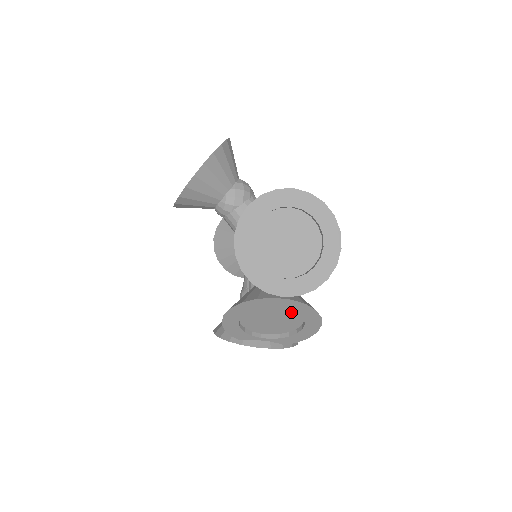
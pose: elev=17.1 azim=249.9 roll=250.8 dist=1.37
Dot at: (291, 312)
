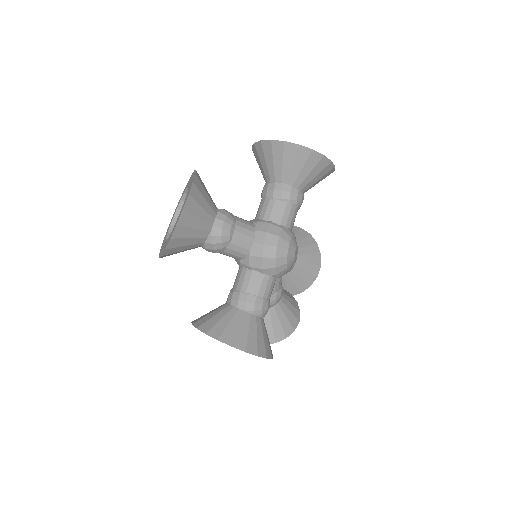
Dot at: occluded
